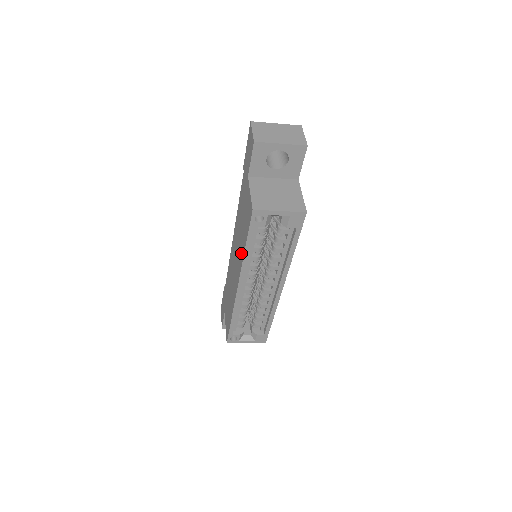
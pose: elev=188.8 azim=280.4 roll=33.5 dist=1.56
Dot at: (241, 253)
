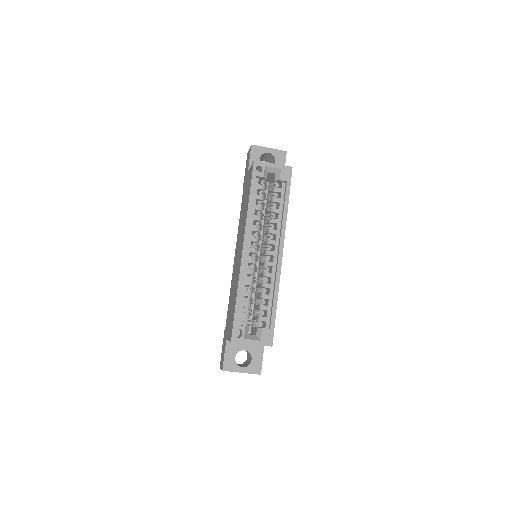
Dot at: (245, 216)
